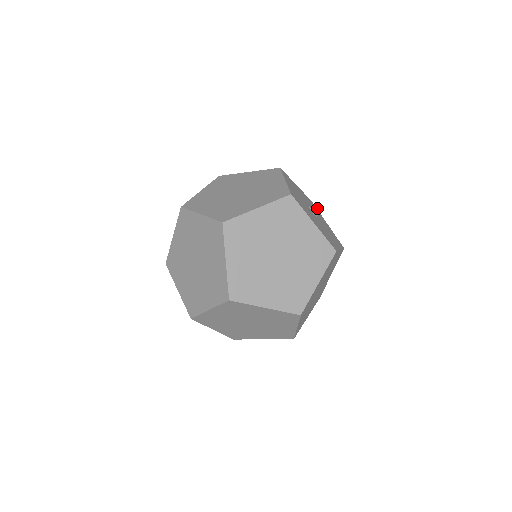
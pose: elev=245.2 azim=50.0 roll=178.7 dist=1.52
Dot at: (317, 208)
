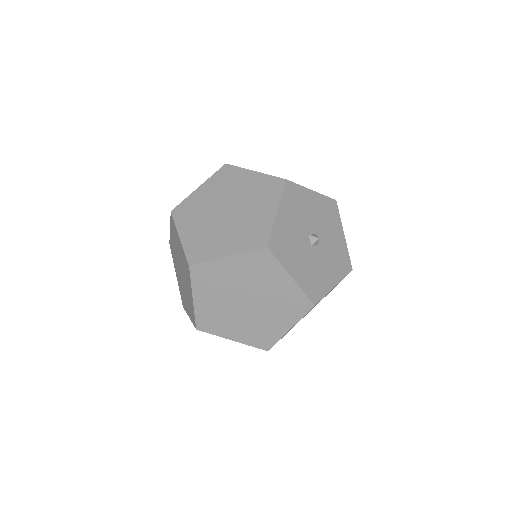
Dot at: (318, 238)
